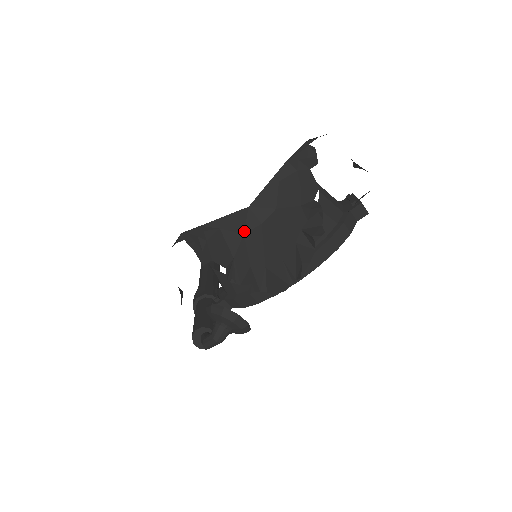
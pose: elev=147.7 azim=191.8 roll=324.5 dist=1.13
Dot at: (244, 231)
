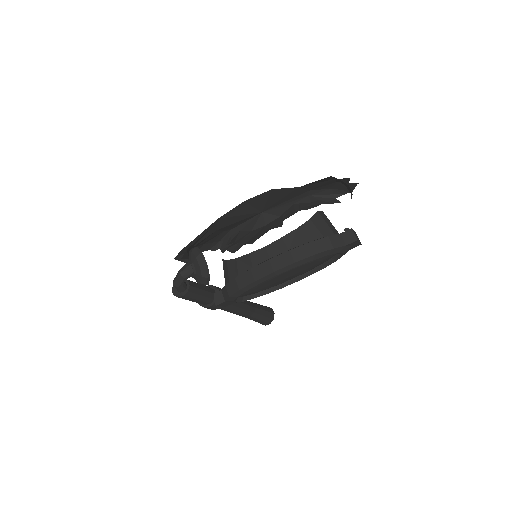
Dot at: (252, 229)
